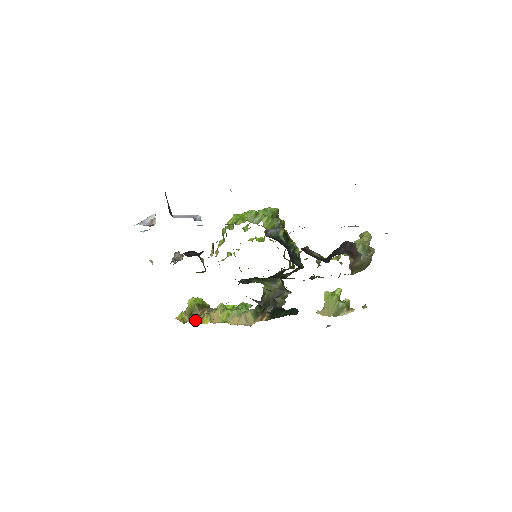
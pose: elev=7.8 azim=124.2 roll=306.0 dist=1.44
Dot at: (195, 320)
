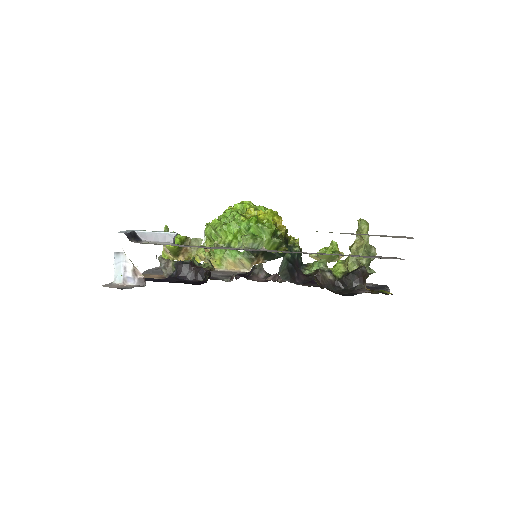
Dot at: occluded
